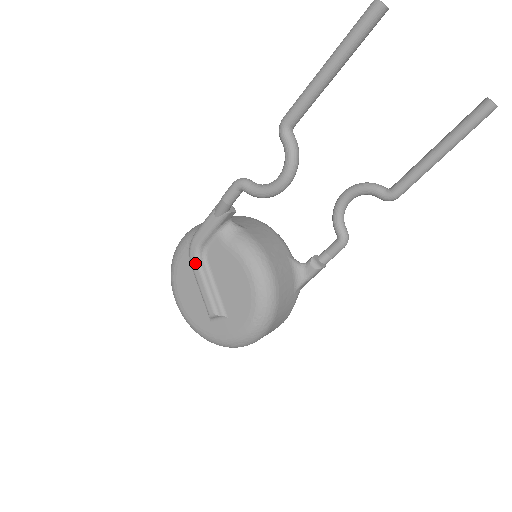
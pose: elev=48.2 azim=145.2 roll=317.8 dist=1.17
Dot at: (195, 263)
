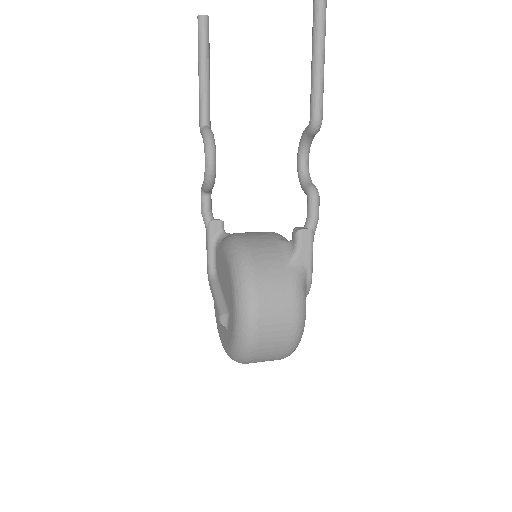
Dot at: (210, 283)
